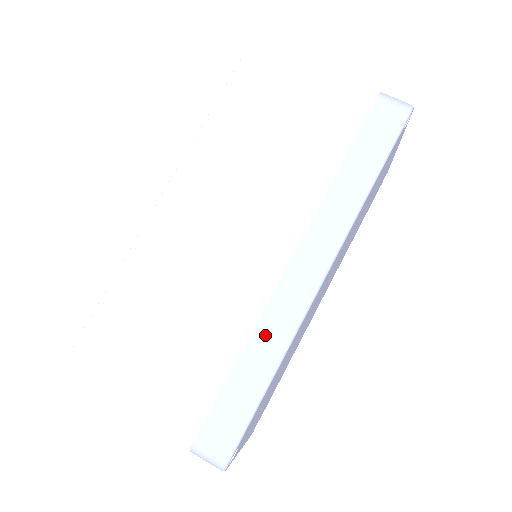
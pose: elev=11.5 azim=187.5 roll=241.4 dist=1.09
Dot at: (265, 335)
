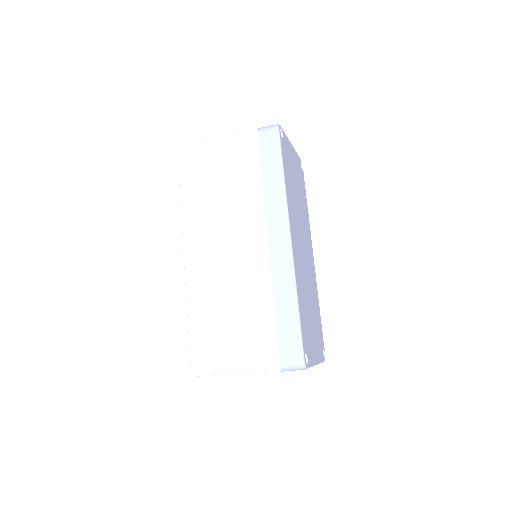
Dot at: (280, 287)
